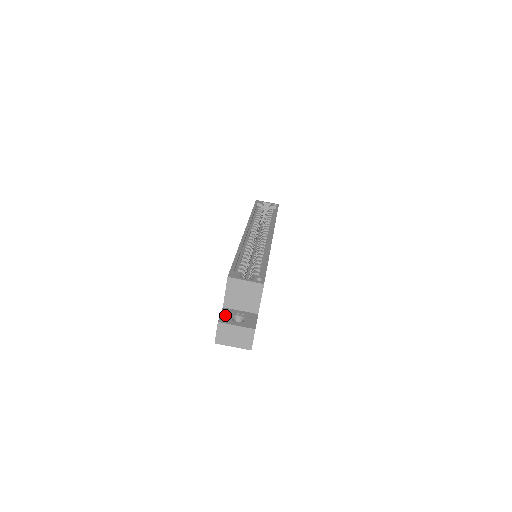
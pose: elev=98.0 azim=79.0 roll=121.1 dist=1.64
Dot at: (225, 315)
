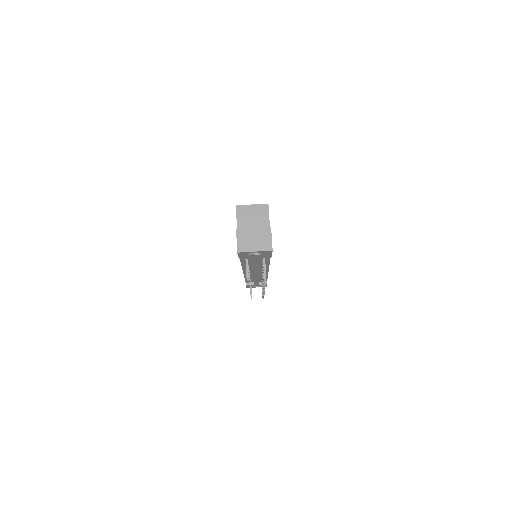
Dot at: occluded
